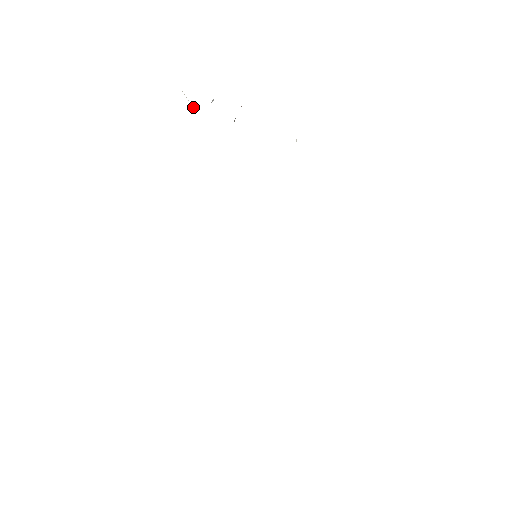
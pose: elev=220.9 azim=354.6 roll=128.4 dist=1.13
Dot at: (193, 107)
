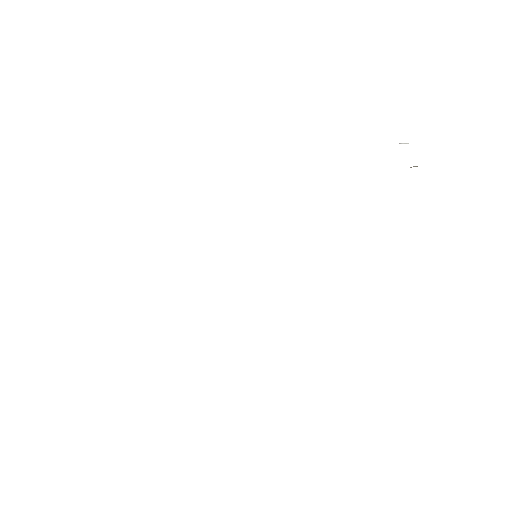
Dot at: occluded
